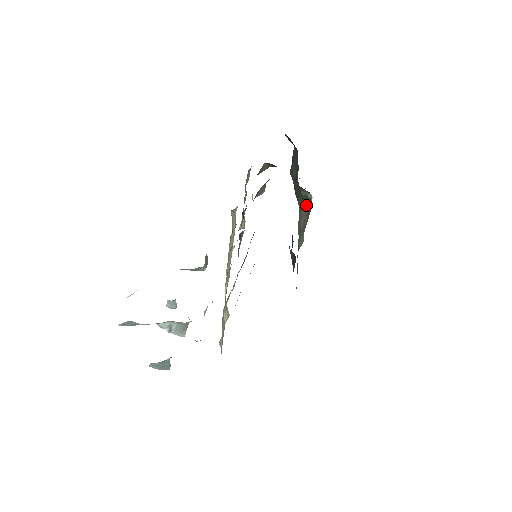
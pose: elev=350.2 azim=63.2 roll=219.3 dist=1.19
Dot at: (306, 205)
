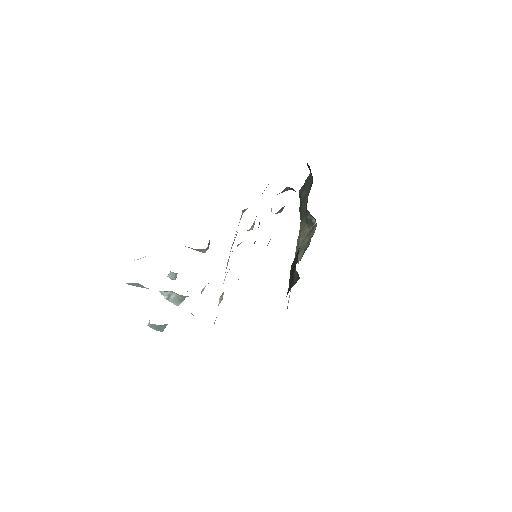
Dot at: (308, 227)
